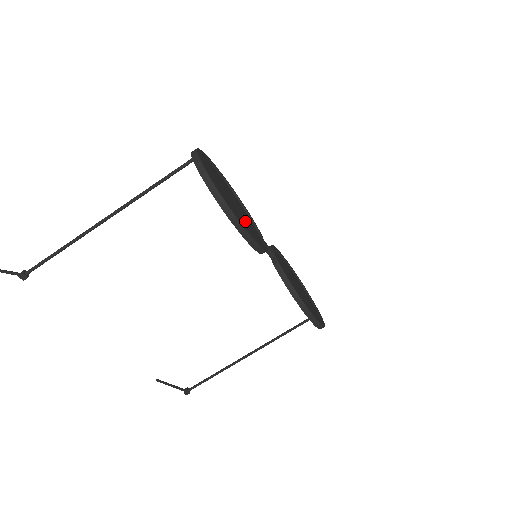
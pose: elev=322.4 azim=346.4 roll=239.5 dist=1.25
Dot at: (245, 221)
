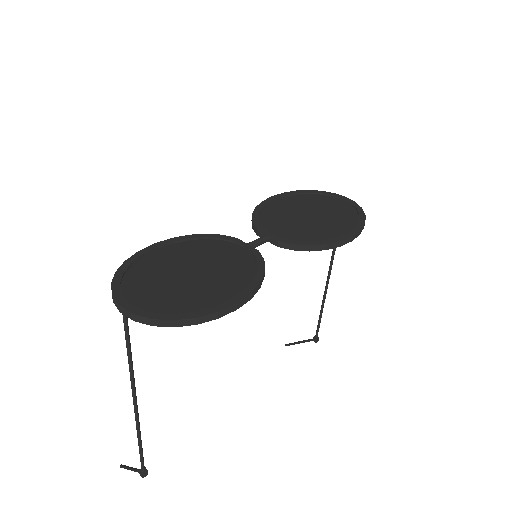
Dot at: (220, 271)
